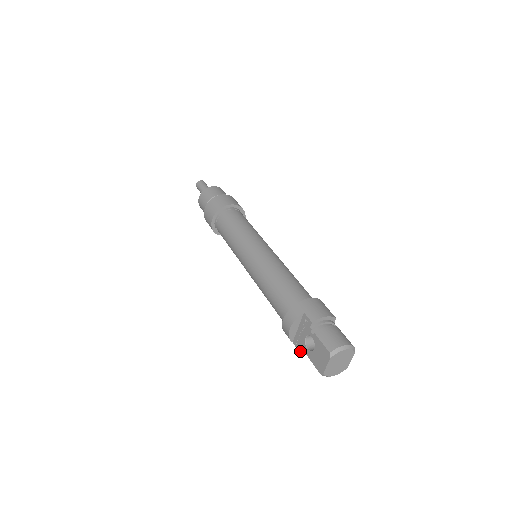
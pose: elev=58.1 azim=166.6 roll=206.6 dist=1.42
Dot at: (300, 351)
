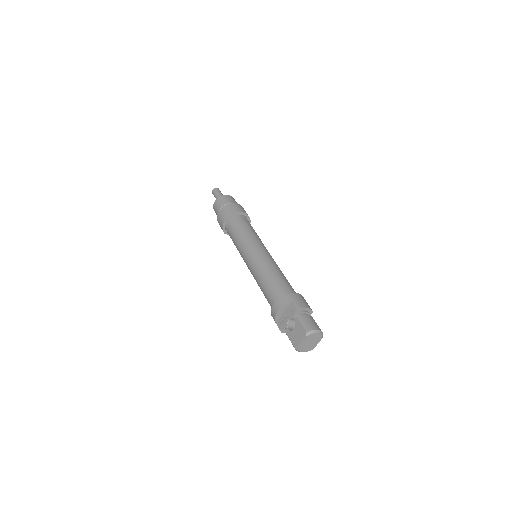
Dot at: (281, 330)
